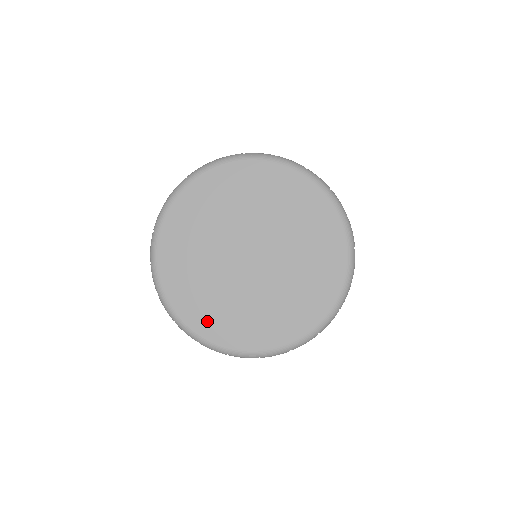
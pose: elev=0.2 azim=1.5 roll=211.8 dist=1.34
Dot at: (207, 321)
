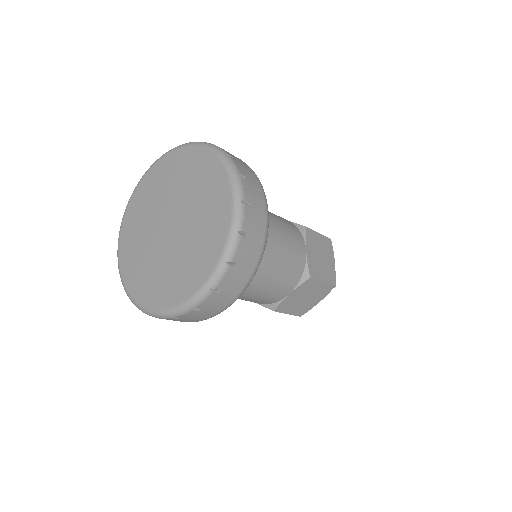
Dot at: (127, 239)
